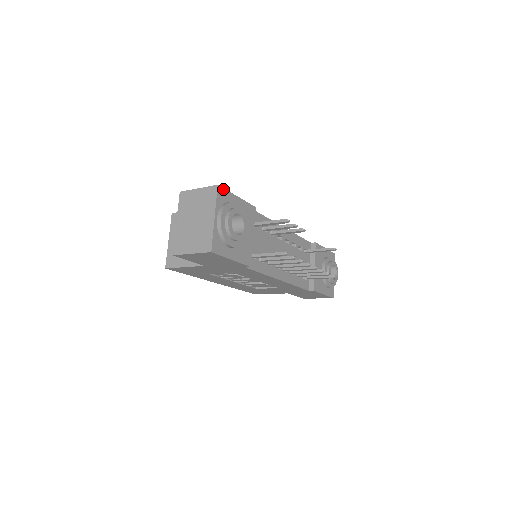
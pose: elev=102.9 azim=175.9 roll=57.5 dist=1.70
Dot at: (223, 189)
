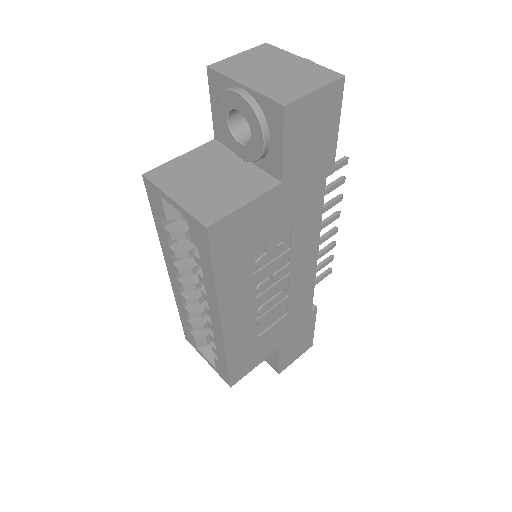
Dot at: occluded
